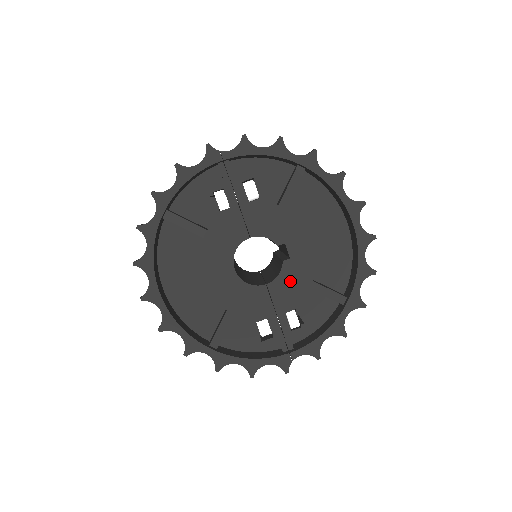
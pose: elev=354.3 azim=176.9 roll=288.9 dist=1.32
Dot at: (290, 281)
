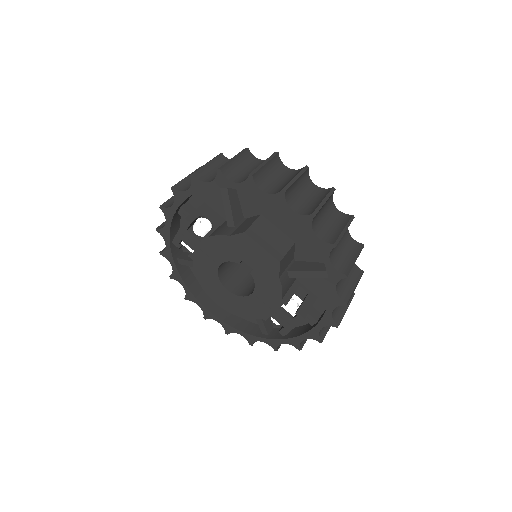
Dot at: (265, 285)
